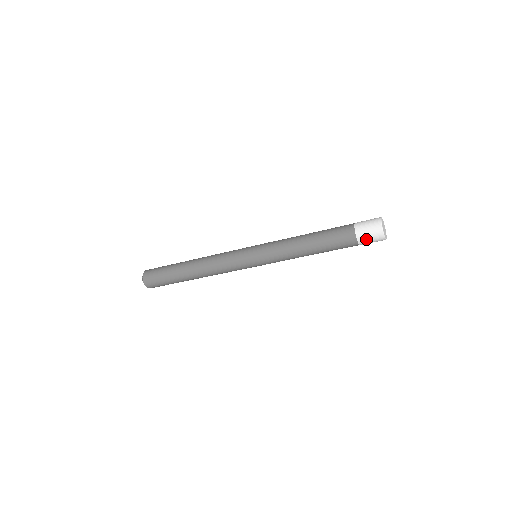
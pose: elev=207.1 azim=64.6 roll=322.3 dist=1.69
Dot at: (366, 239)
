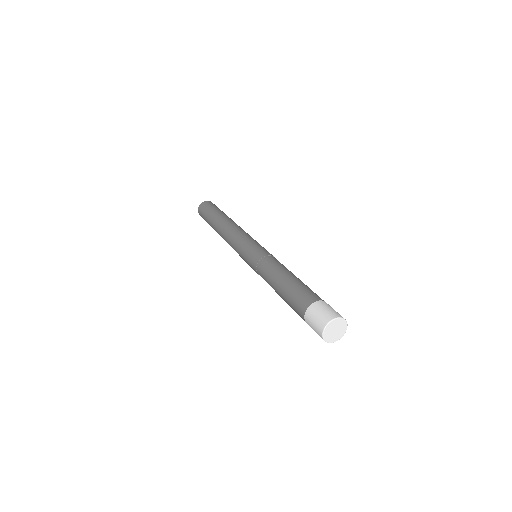
Dot at: occluded
